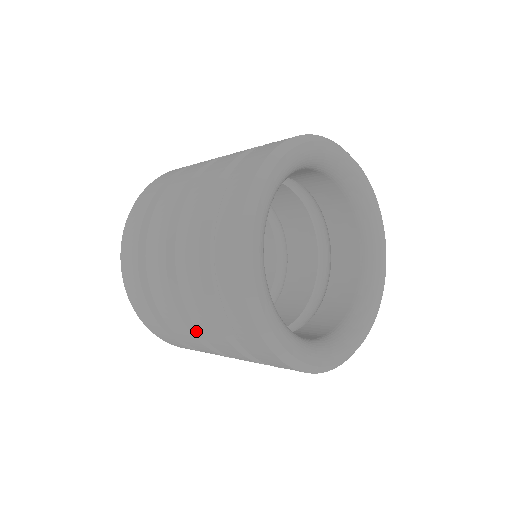
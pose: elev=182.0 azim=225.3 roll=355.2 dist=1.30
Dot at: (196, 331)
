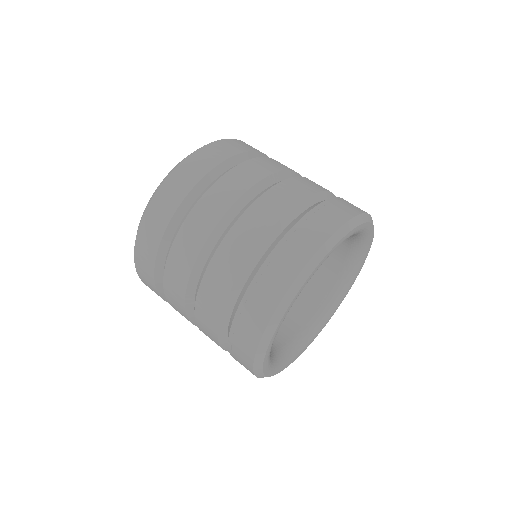
Dot at: occluded
